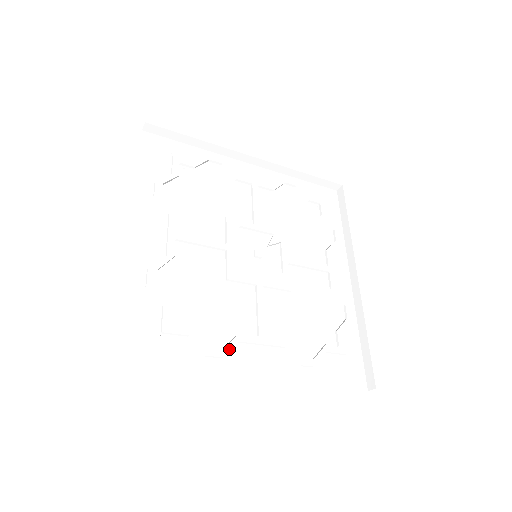
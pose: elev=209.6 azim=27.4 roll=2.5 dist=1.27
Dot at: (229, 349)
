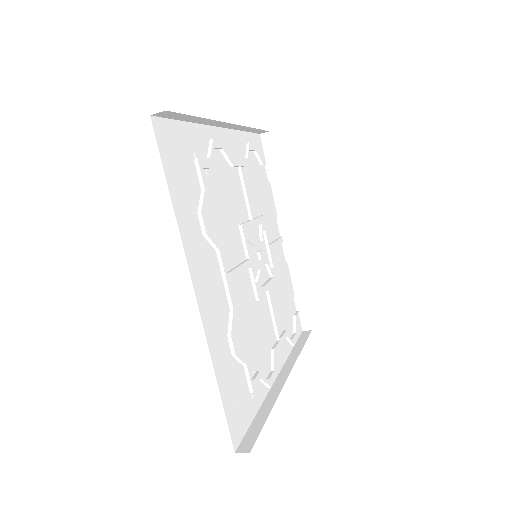
Dot at: (202, 248)
